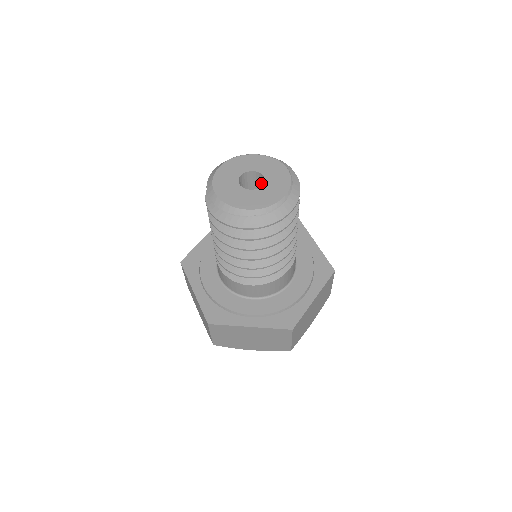
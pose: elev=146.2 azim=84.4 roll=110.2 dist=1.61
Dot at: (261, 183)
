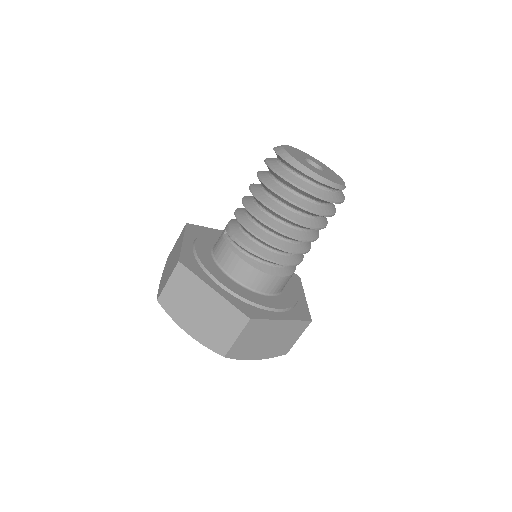
Dot at: occluded
